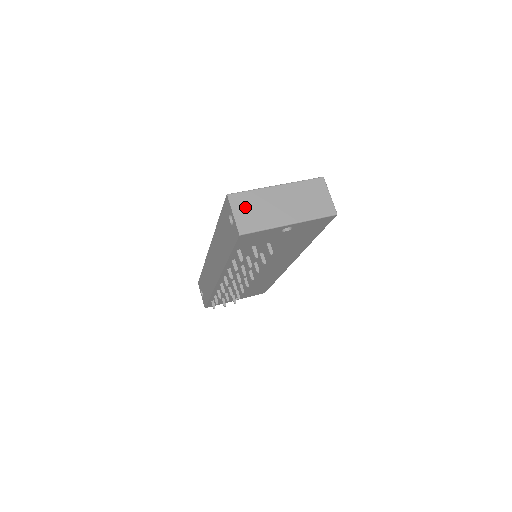
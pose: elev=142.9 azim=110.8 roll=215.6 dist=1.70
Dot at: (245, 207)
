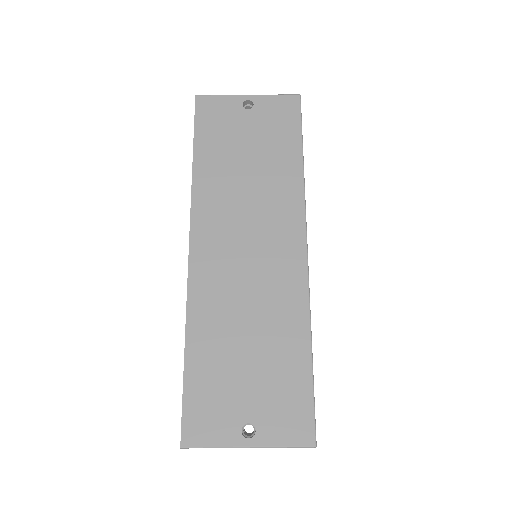
Dot at: occluded
